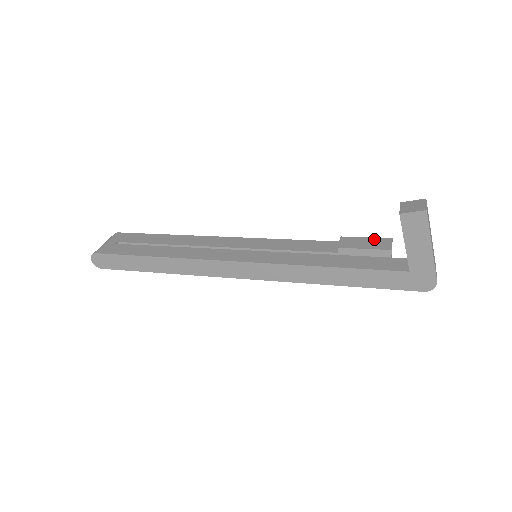
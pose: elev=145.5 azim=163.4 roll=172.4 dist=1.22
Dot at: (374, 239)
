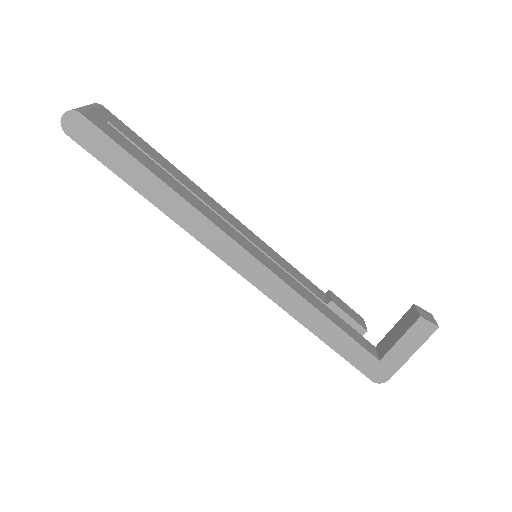
Dot at: (353, 311)
